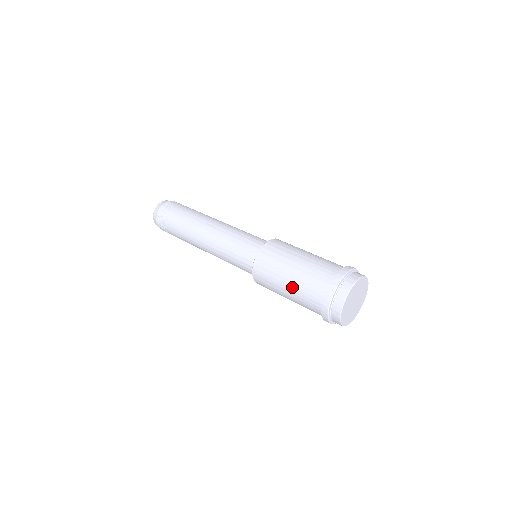
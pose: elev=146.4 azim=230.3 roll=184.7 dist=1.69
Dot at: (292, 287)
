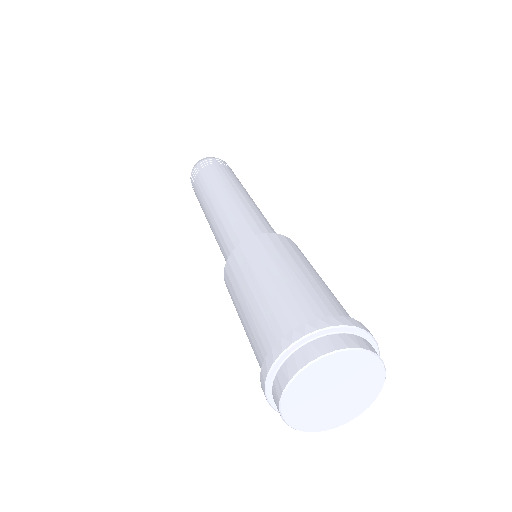
Dot at: (245, 326)
